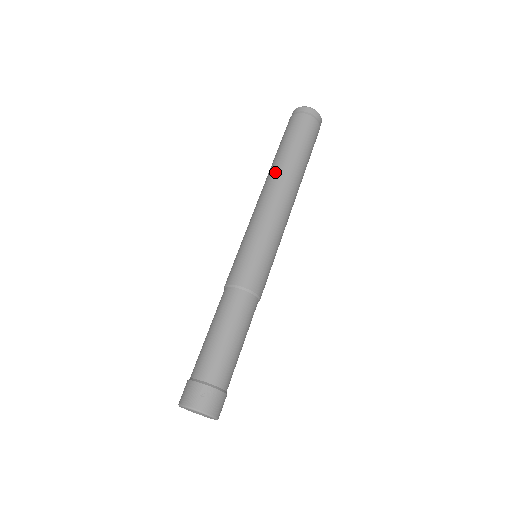
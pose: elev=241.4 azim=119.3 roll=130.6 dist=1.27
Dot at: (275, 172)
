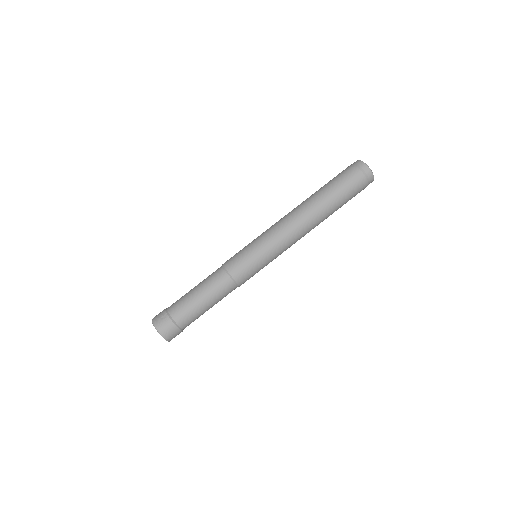
Dot at: (303, 203)
